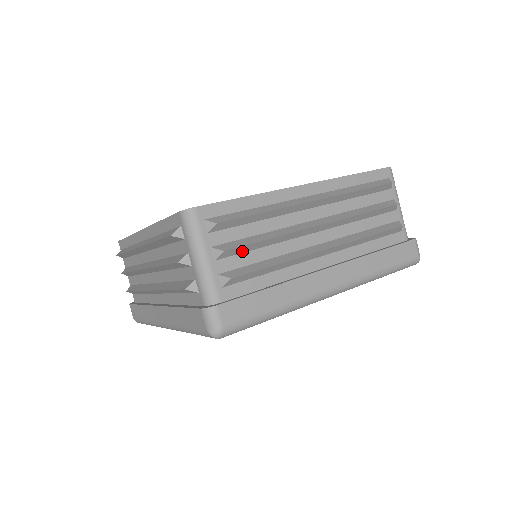
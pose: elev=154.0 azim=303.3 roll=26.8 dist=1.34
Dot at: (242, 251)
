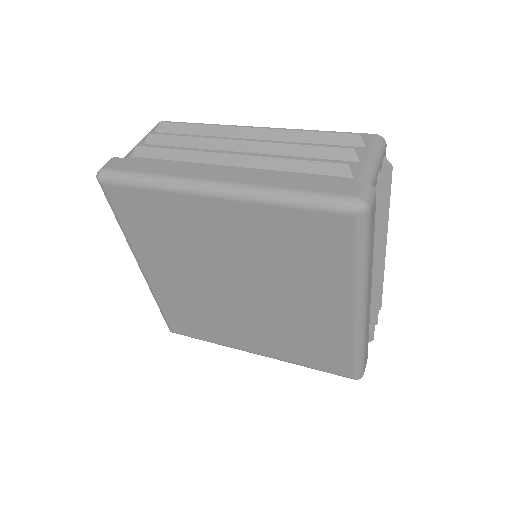
Dot at: (166, 143)
